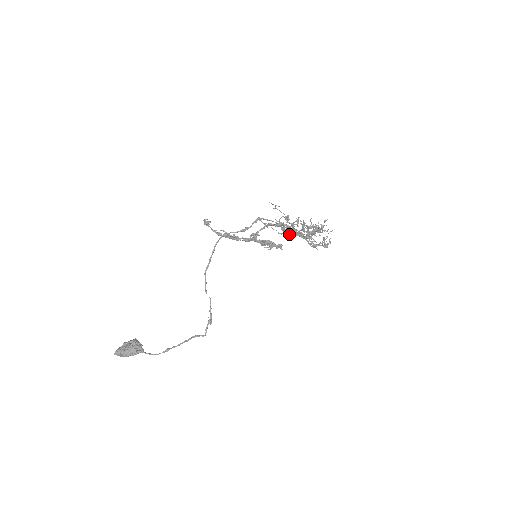
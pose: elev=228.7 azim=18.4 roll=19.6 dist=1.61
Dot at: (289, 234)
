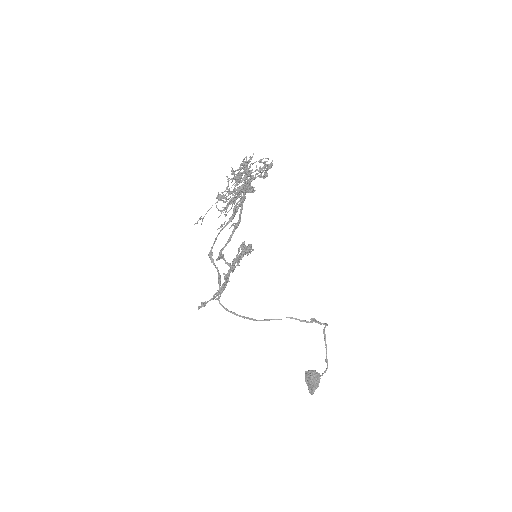
Dot at: occluded
